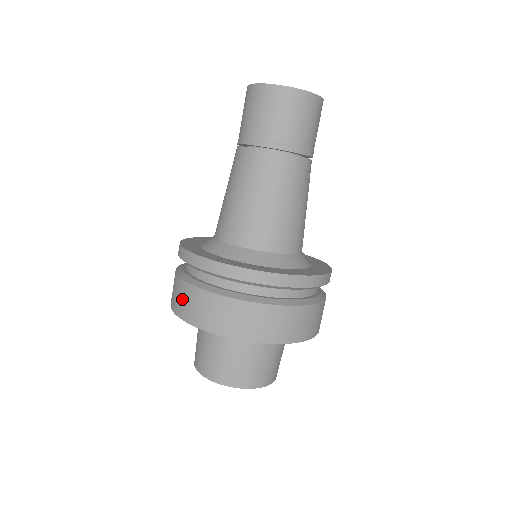
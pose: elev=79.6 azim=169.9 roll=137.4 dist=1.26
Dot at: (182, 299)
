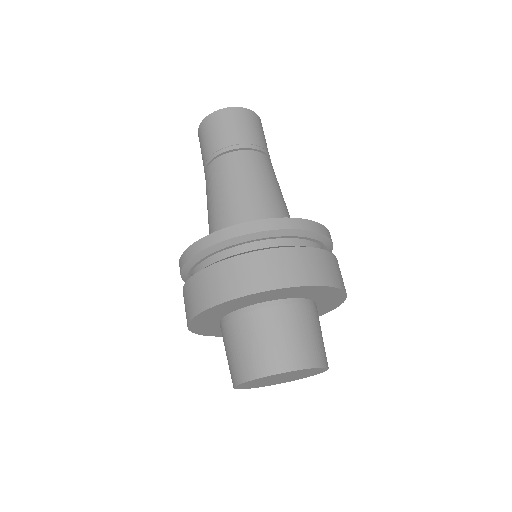
Dot at: (188, 299)
